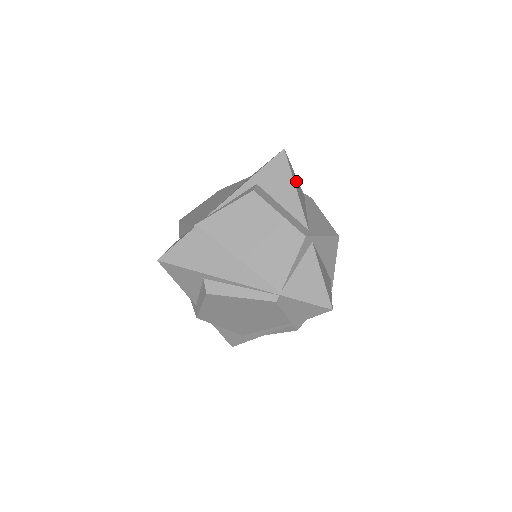
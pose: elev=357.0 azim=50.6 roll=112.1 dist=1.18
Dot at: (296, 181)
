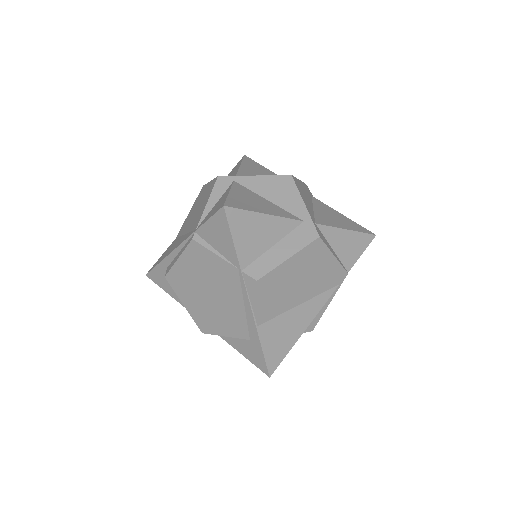
Dot at: (260, 169)
